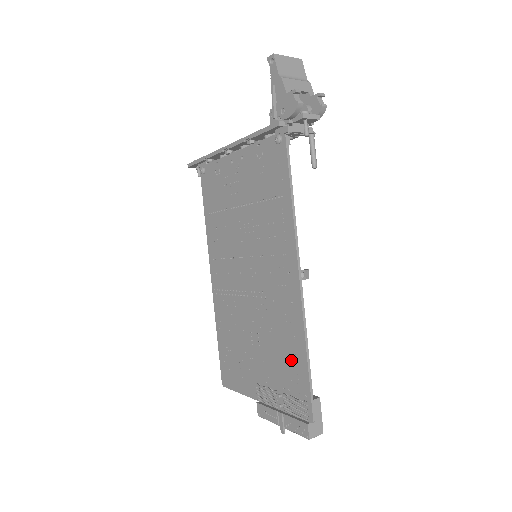
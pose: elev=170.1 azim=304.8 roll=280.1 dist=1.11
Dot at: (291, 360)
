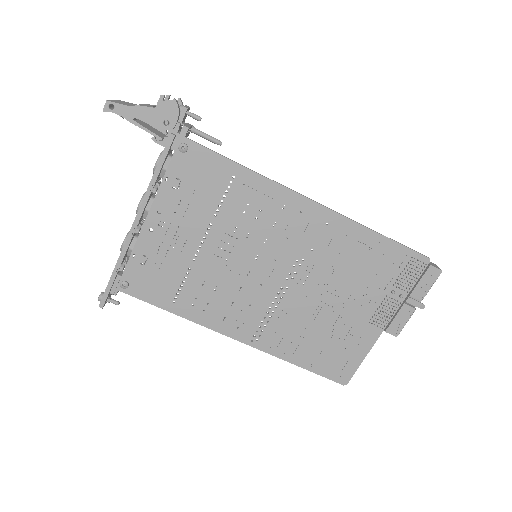
Dot at: (371, 257)
